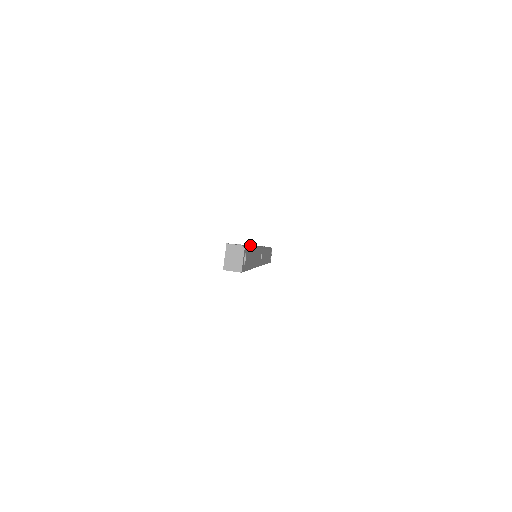
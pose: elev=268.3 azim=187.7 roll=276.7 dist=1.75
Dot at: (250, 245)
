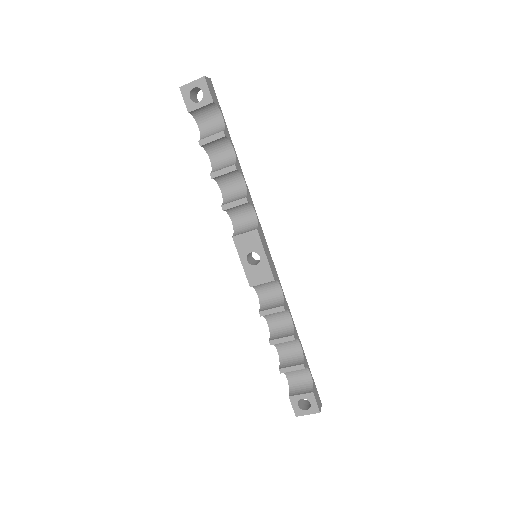
Dot at: (277, 280)
